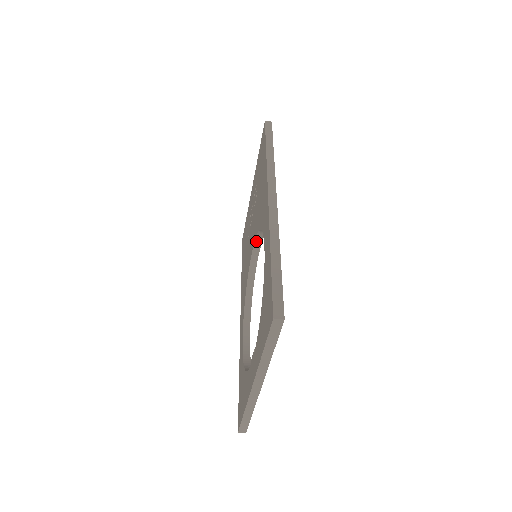
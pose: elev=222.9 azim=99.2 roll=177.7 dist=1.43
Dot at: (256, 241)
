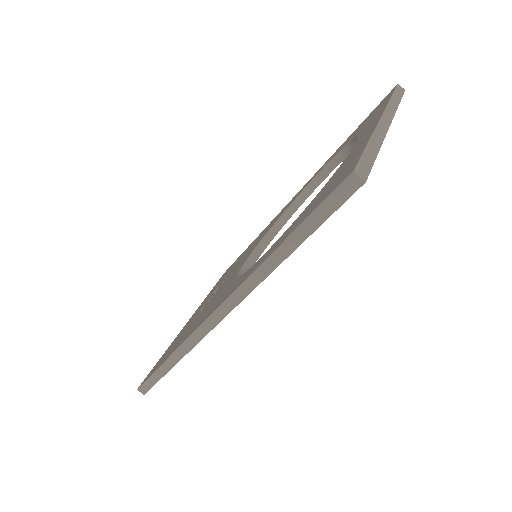
Dot at: (256, 249)
